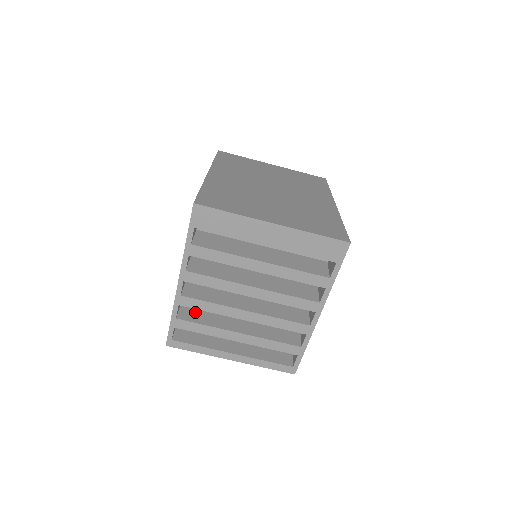
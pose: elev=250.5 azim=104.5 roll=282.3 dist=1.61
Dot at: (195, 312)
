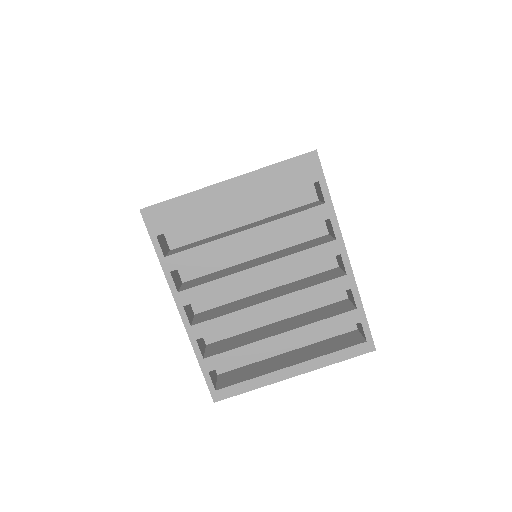
Dot at: (223, 345)
